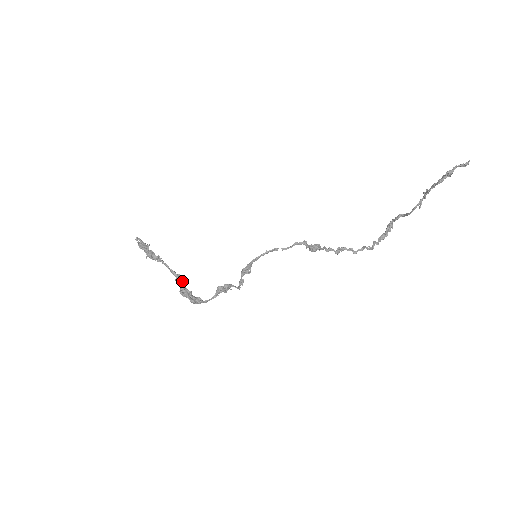
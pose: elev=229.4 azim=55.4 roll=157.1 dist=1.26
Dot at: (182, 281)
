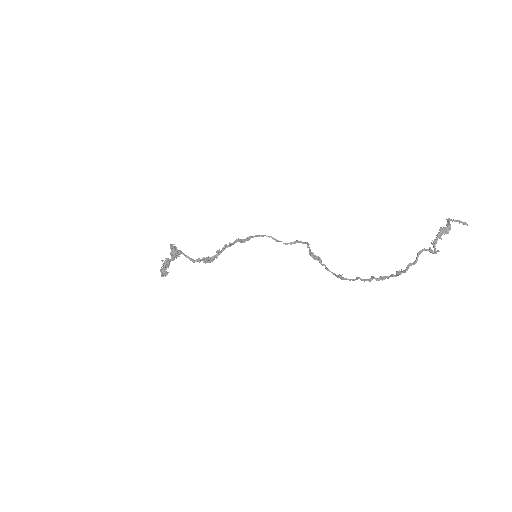
Dot at: occluded
